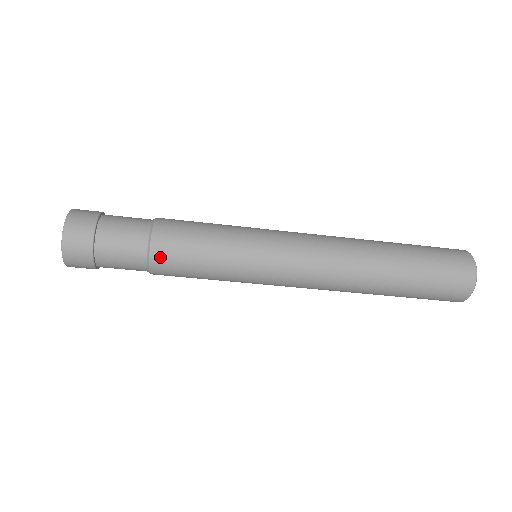
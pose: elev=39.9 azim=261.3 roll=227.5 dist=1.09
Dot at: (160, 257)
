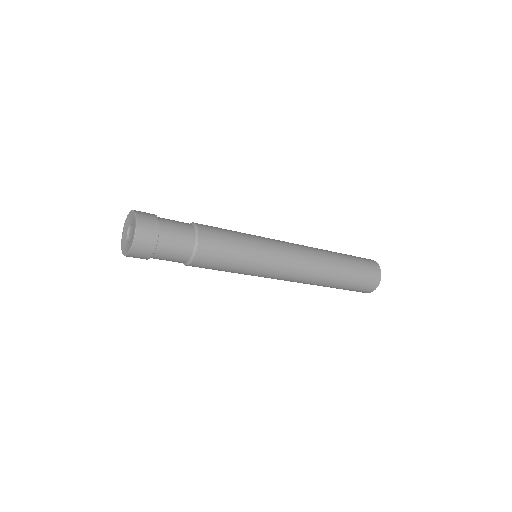
Dot at: (195, 266)
